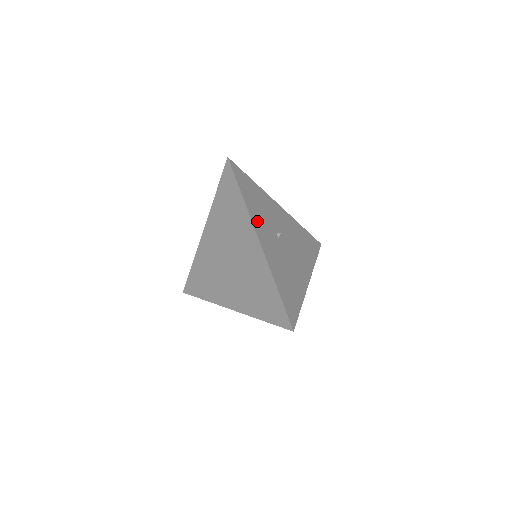
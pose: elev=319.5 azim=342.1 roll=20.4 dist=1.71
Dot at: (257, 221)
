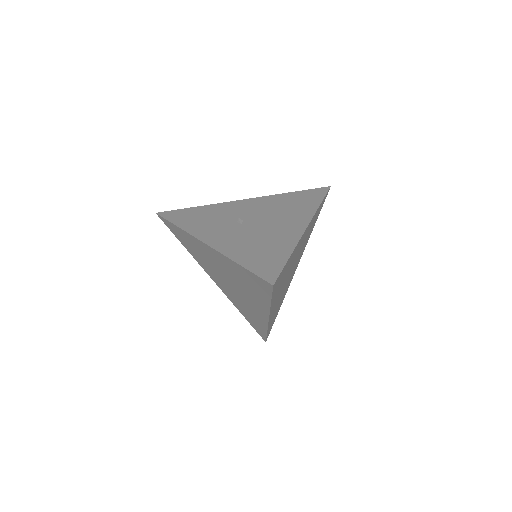
Dot at: (202, 231)
